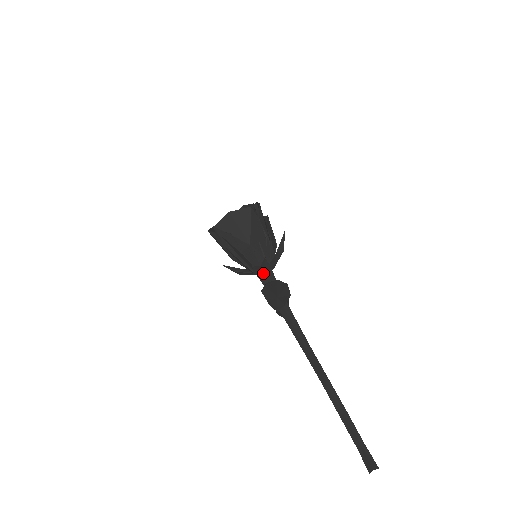
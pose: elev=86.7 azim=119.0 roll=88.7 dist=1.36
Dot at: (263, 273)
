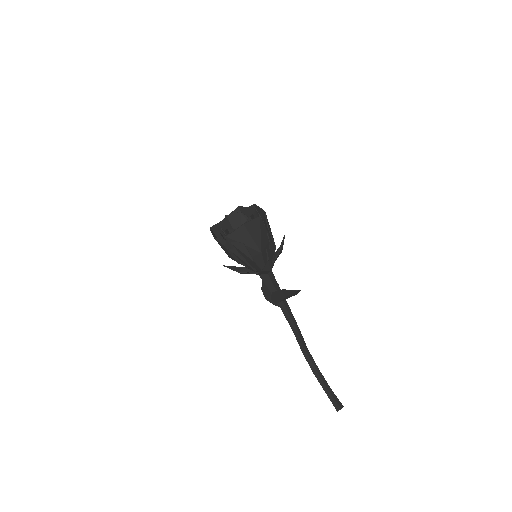
Dot at: (266, 273)
